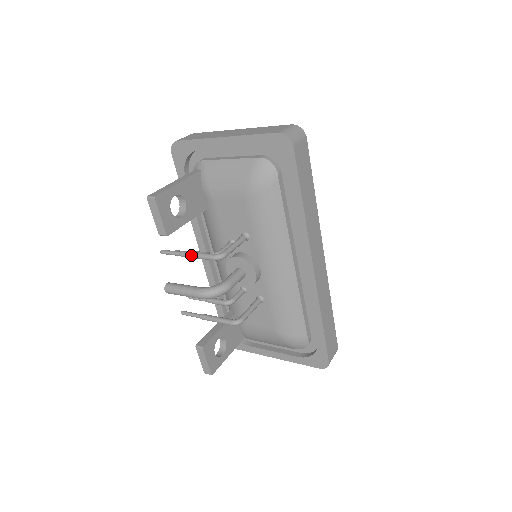
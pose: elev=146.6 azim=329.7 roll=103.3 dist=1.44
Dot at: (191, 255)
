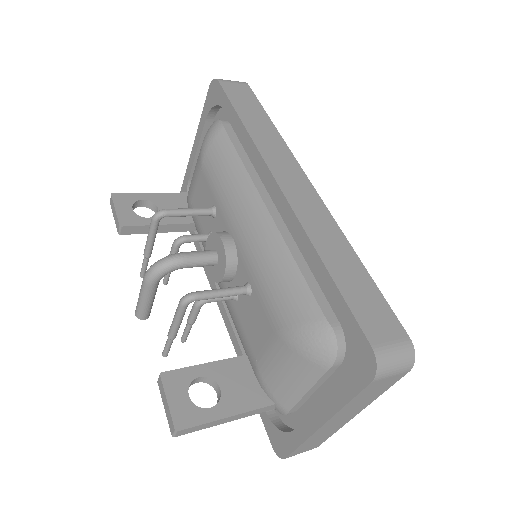
Dot at: (146, 242)
